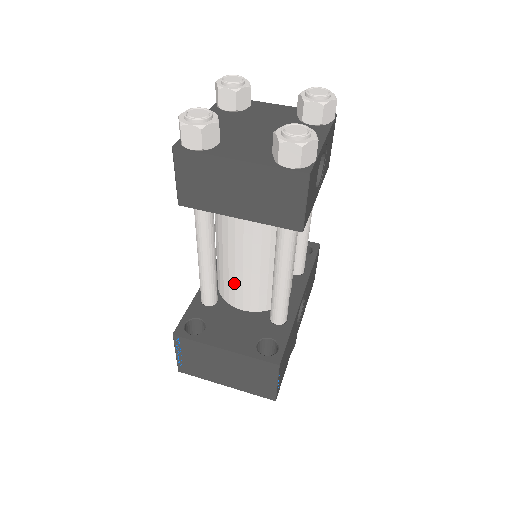
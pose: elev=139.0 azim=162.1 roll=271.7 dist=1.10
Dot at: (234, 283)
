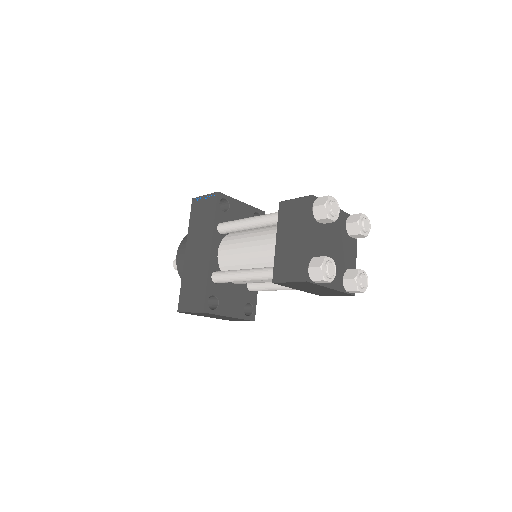
Dot at: (246, 281)
